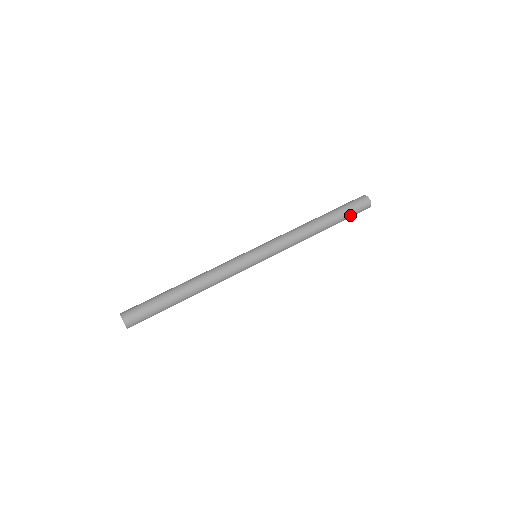
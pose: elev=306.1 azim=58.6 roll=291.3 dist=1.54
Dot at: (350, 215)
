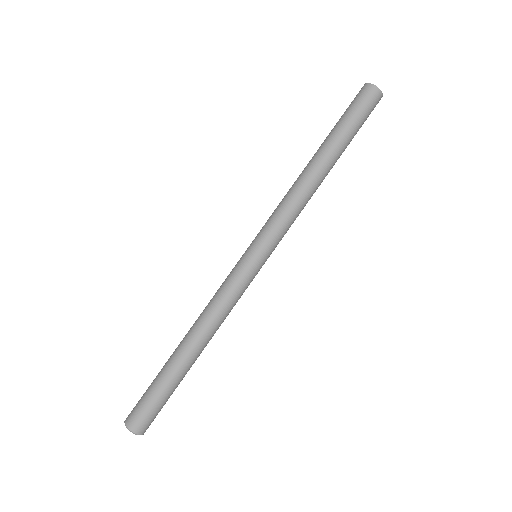
Dot at: (358, 125)
